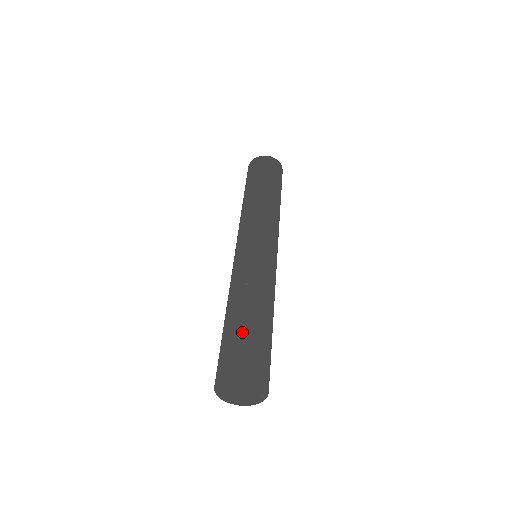
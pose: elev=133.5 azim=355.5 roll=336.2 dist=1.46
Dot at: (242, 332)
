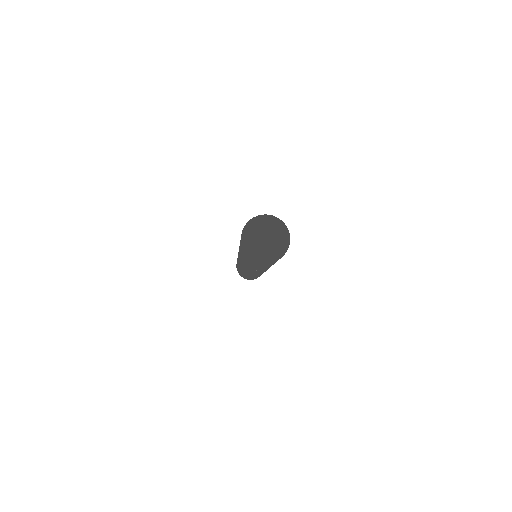
Dot at: occluded
